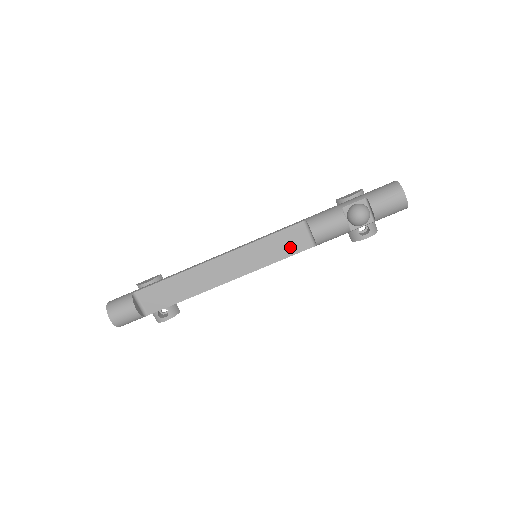
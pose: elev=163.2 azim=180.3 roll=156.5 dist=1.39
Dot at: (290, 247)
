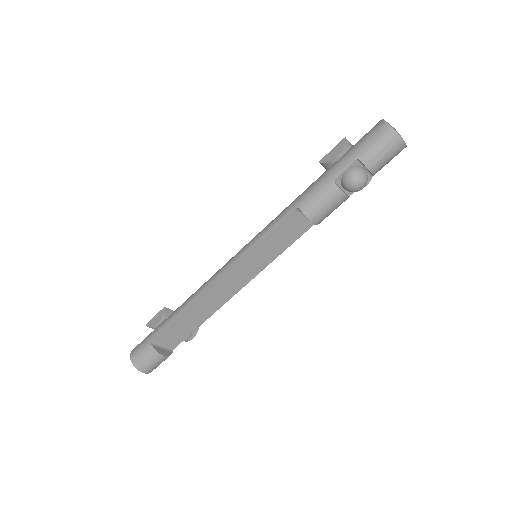
Dot at: (289, 236)
